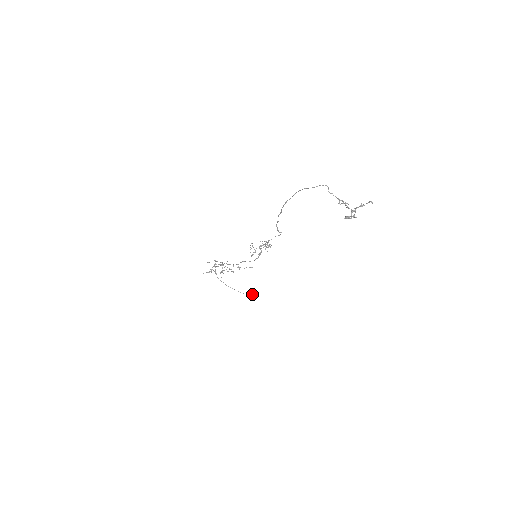
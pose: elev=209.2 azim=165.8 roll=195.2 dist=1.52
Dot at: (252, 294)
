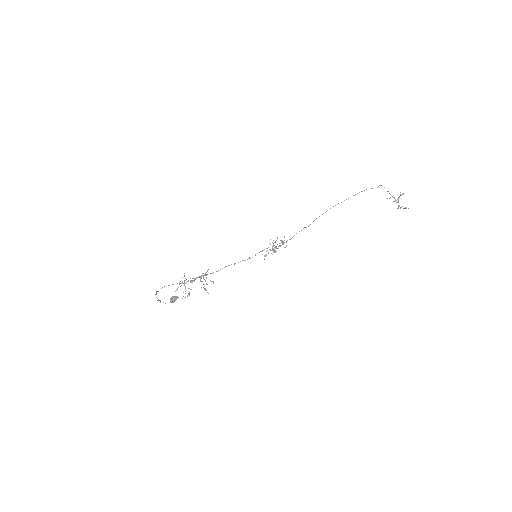
Dot at: (170, 299)
